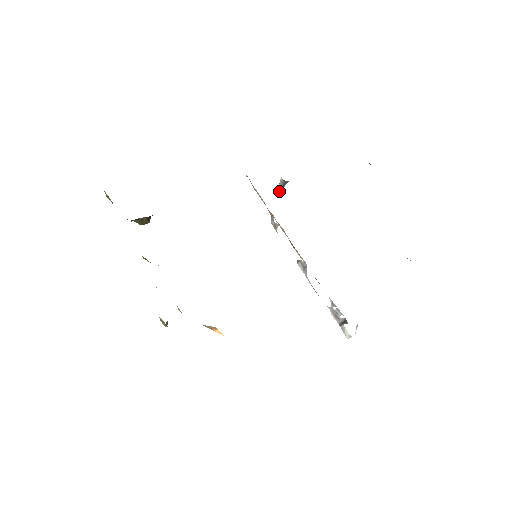
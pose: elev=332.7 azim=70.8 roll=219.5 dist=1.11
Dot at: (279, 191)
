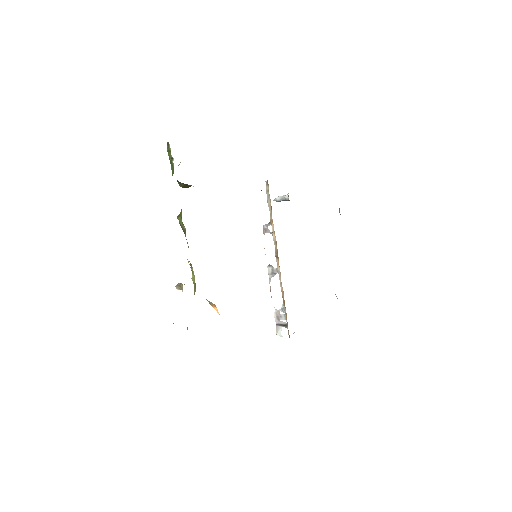
Dot at: (275, 200)
